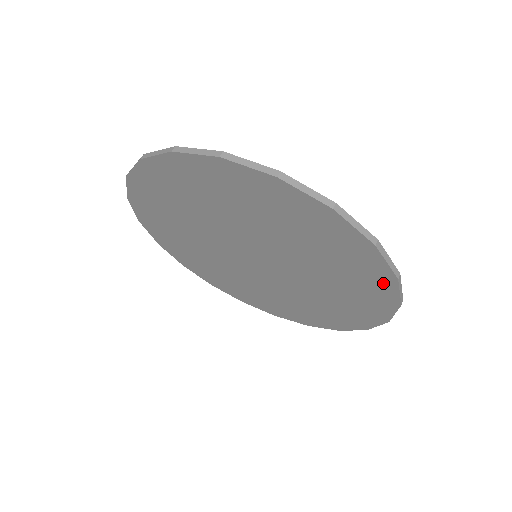
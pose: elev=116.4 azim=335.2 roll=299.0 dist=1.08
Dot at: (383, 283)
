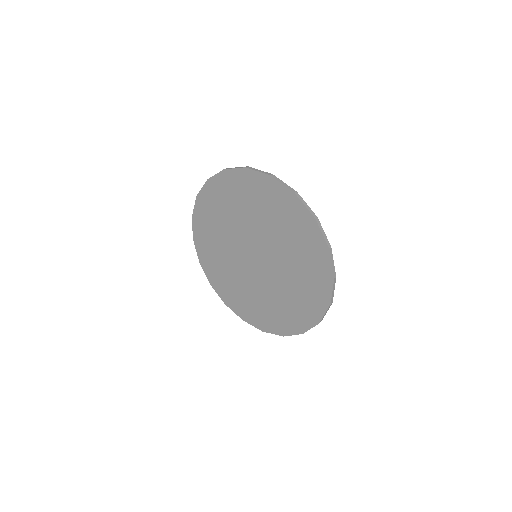
Dot at: (309, 319)
